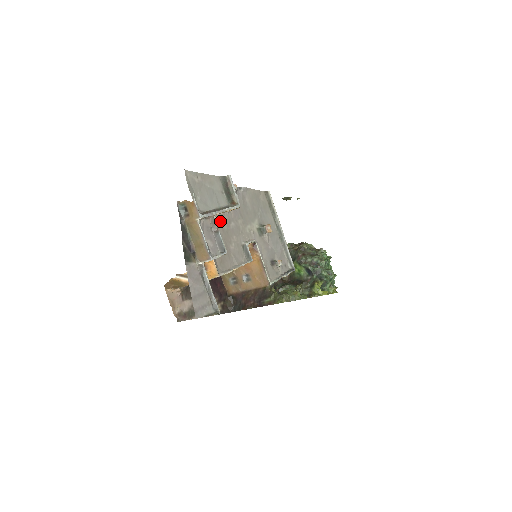
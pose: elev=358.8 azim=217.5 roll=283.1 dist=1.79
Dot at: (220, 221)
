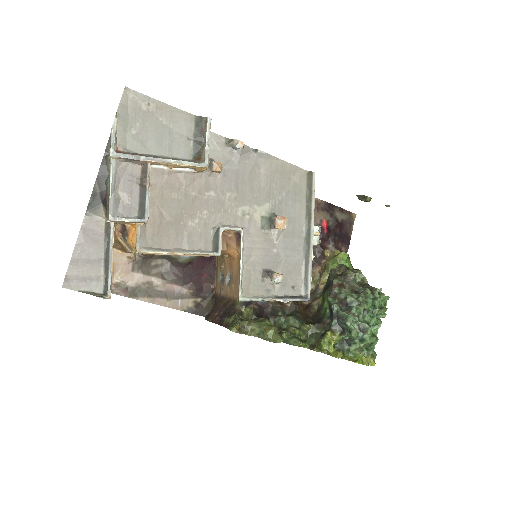
Dot at: (187, 181)
